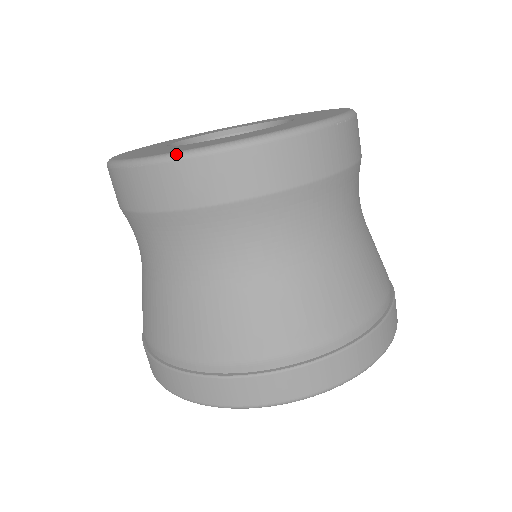
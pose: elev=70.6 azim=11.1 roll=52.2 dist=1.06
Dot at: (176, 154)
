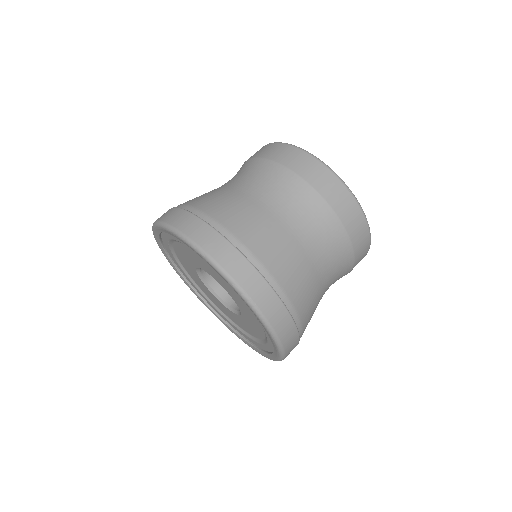
Dot at: (281, 142)
